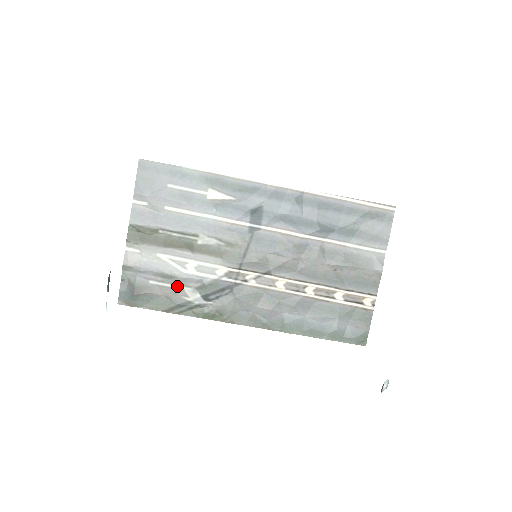
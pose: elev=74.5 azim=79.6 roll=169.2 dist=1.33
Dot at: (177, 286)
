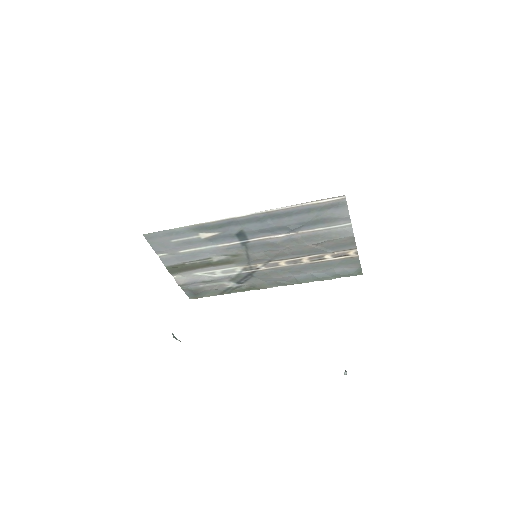
Dot at: (217, 283)
